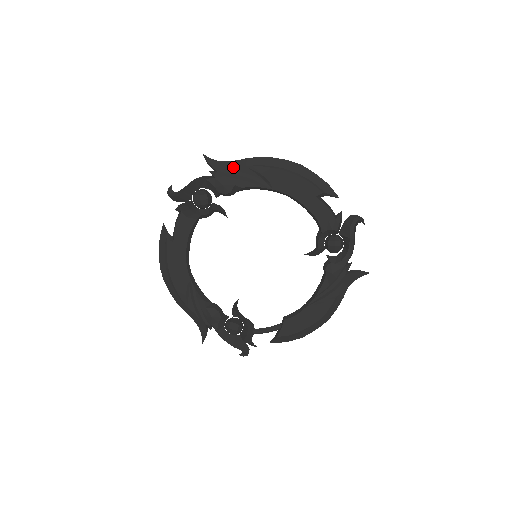
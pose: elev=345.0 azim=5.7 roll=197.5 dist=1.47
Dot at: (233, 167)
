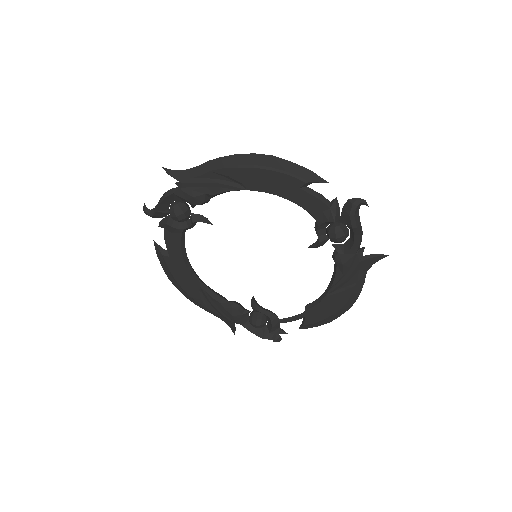
Dot at: (197, 175)
